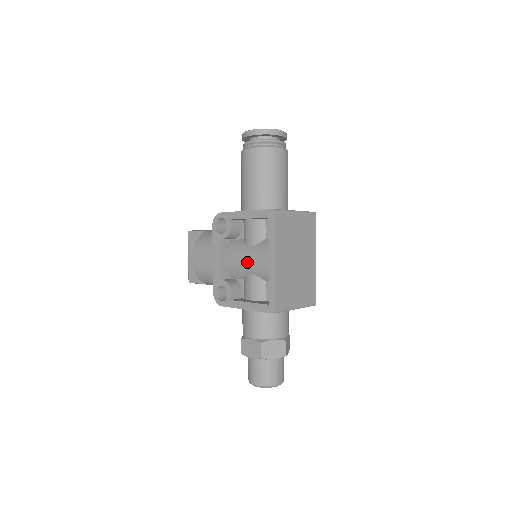
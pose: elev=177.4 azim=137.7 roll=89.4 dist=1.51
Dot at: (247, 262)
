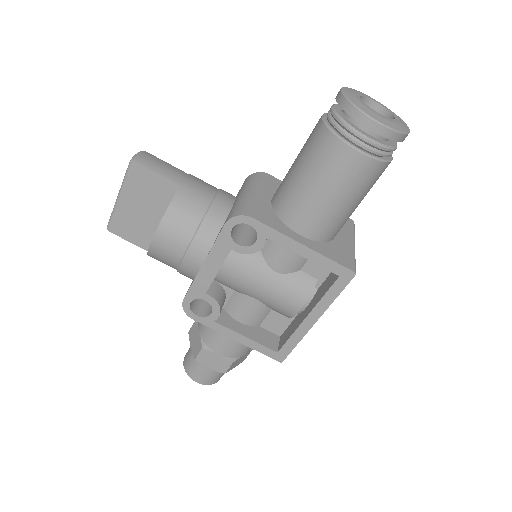
Dot at: (262, 291)
